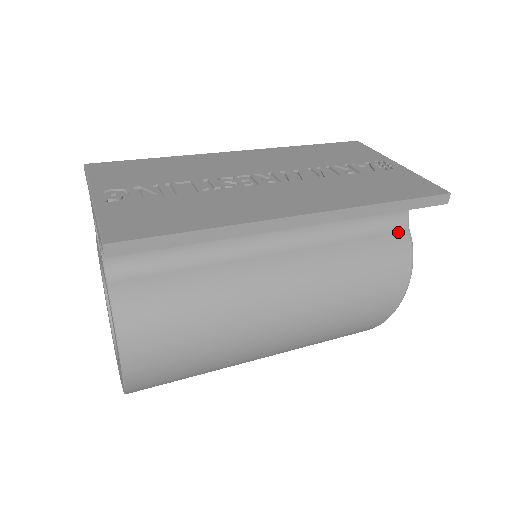
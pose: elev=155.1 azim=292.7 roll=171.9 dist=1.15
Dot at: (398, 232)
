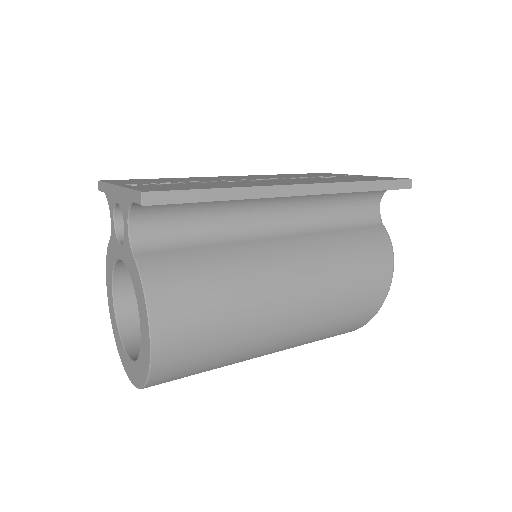
Dot at: (375, 226)
